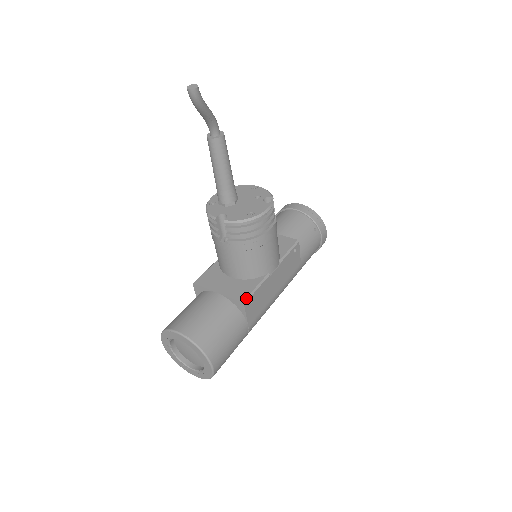
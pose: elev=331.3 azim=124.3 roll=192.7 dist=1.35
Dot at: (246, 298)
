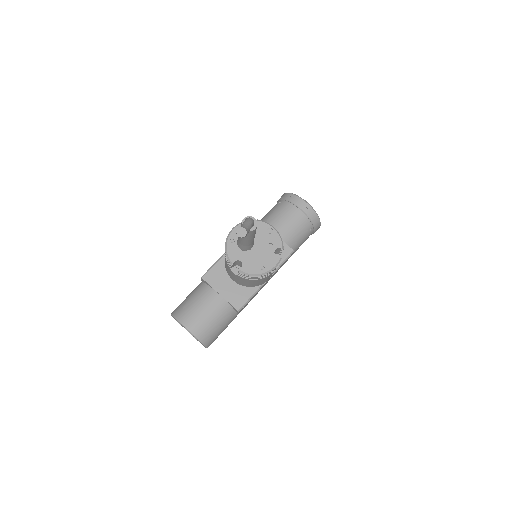
Dot at: (241, 307)
